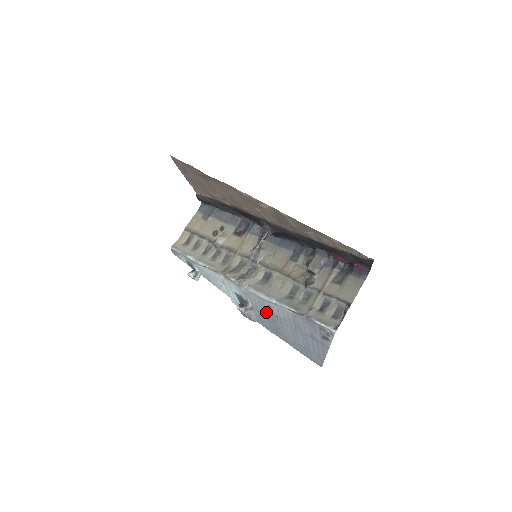
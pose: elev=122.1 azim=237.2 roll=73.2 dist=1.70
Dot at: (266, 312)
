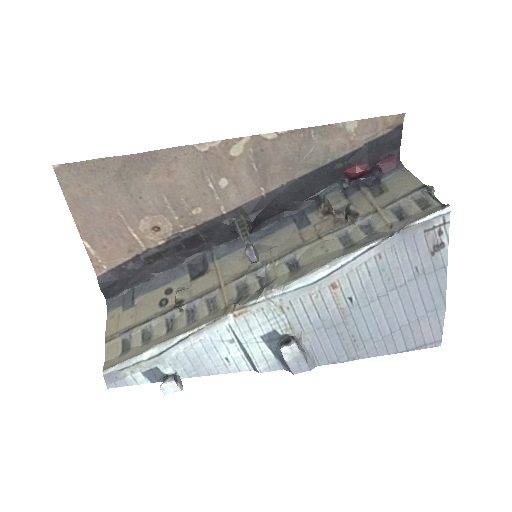
Dot at: (328, 314)
